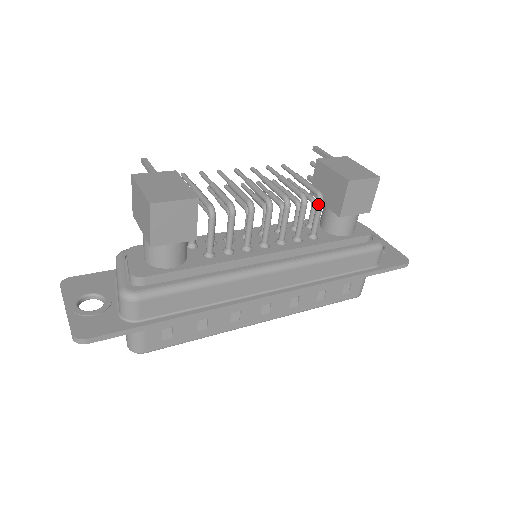
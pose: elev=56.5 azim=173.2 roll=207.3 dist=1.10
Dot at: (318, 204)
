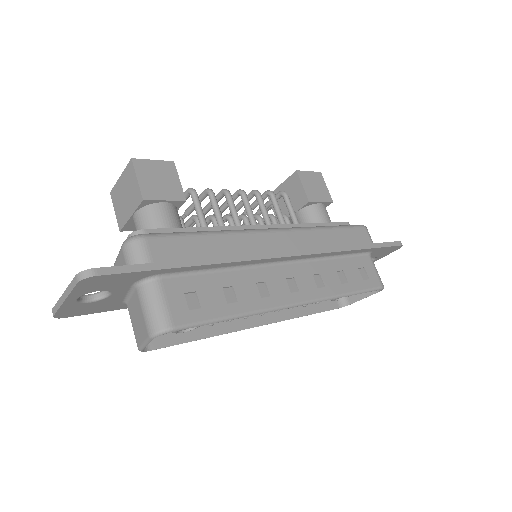
Dot at: (284, 197)
